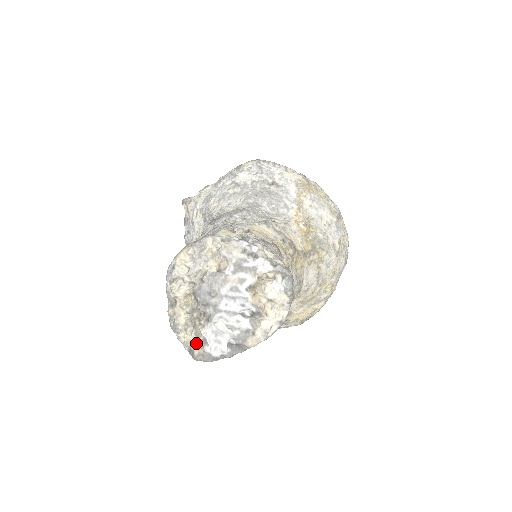
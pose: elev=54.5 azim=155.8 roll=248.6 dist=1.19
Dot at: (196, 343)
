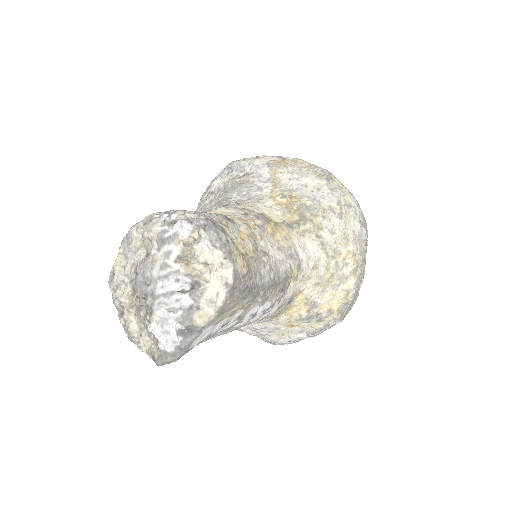
Dot at: (153, 346)
